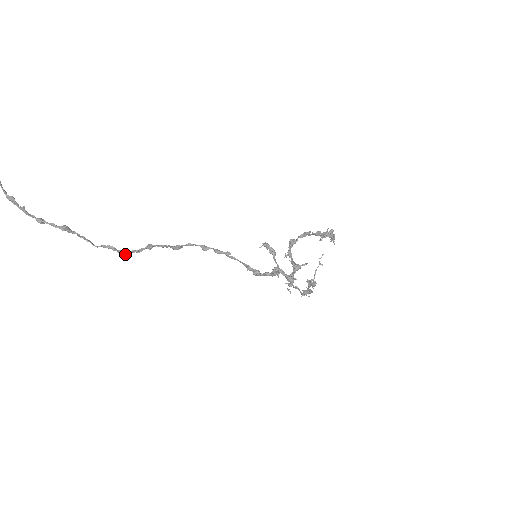
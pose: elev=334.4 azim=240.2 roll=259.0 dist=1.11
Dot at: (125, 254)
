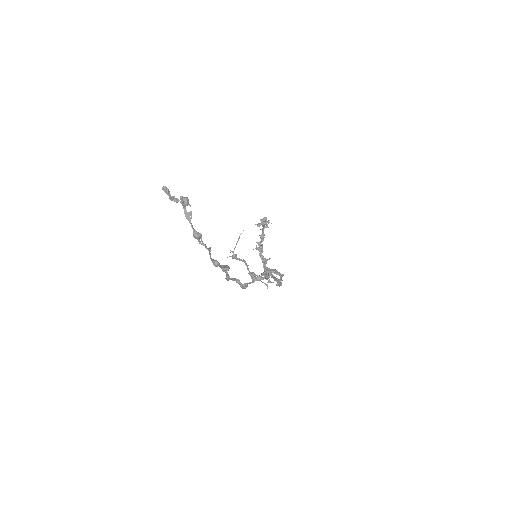
Dot at: occluded
